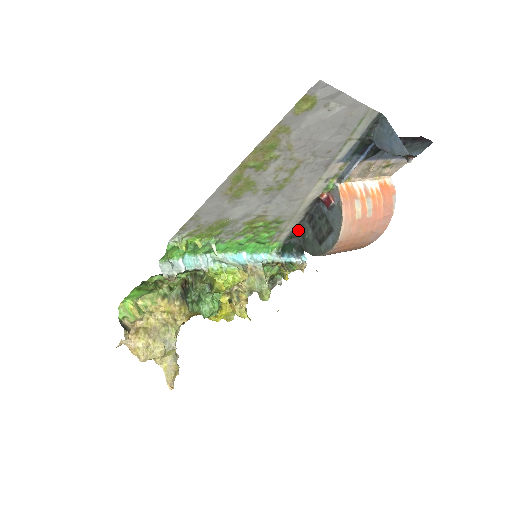
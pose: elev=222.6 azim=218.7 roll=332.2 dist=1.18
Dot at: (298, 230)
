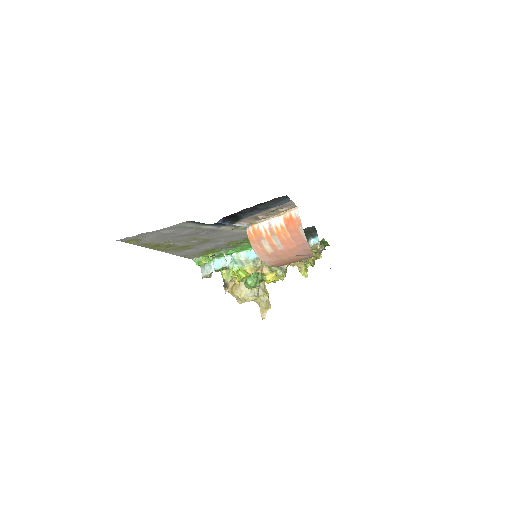
Dot at: occluded
